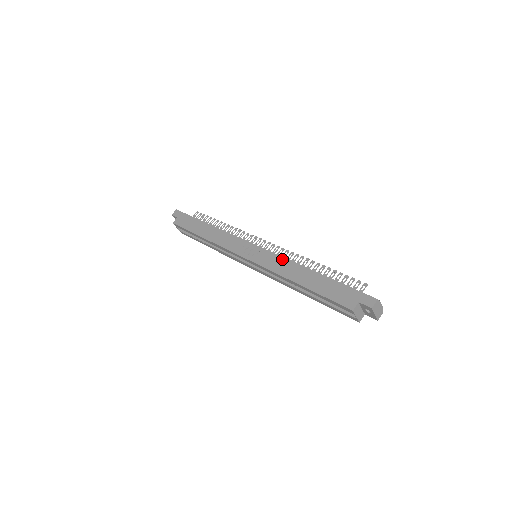
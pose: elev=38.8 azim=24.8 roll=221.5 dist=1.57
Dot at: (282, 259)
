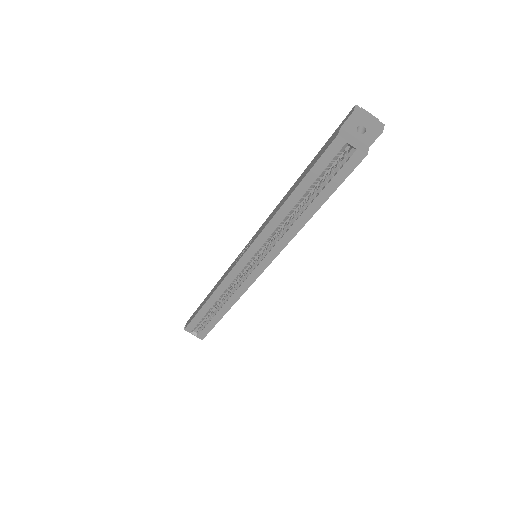
Dot at: (269, 216)
